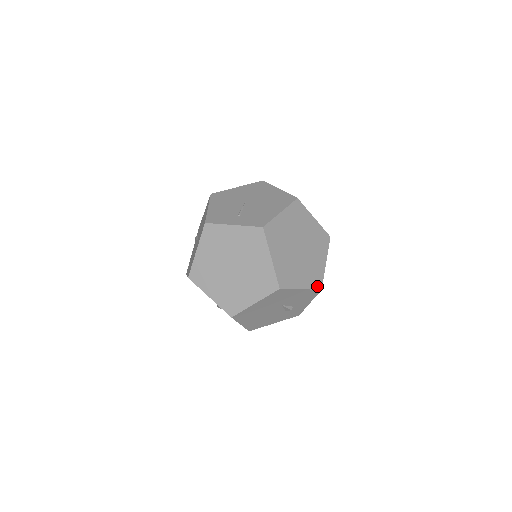
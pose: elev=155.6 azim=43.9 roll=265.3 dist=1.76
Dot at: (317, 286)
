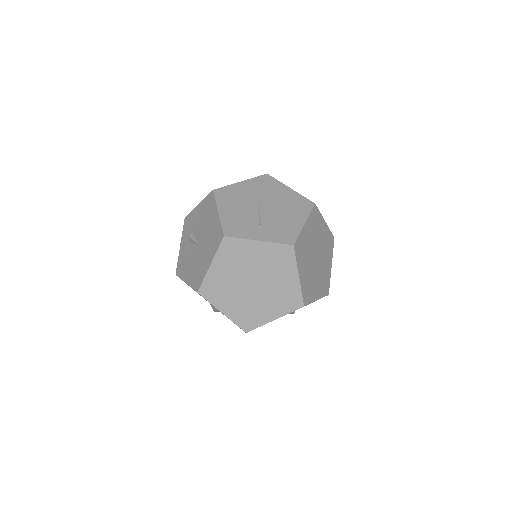
Dot at: (326, 292)
